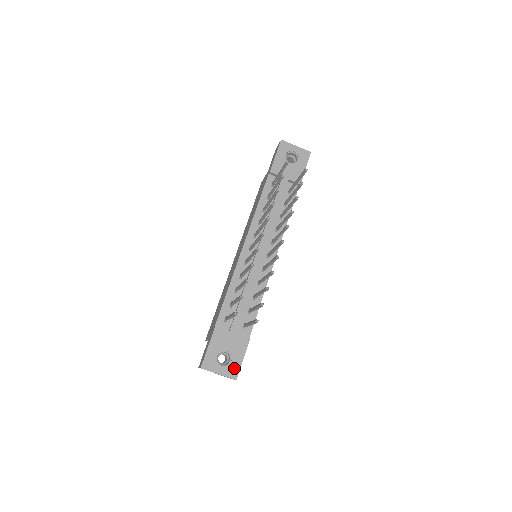
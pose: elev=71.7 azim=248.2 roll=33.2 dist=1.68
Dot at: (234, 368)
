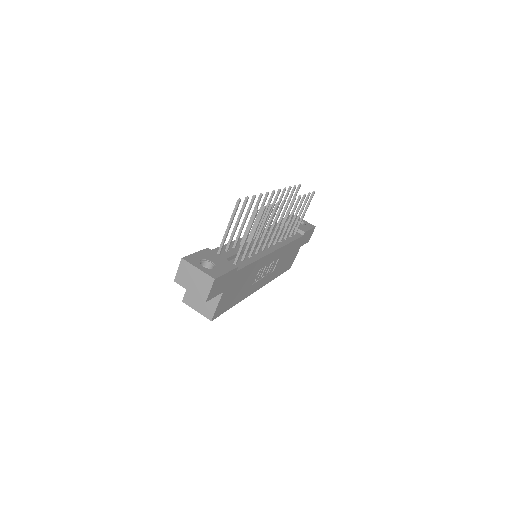
Dot at: (215, 272)
